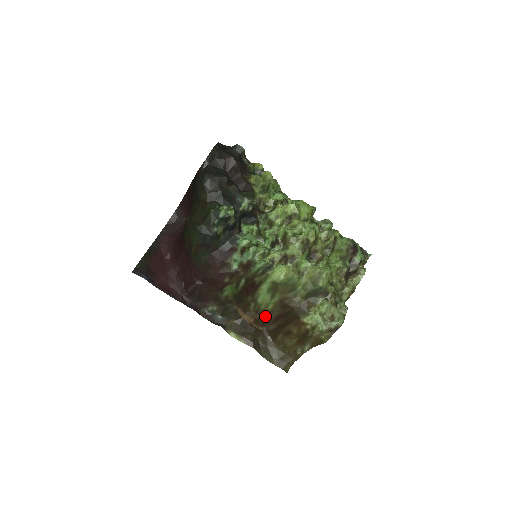
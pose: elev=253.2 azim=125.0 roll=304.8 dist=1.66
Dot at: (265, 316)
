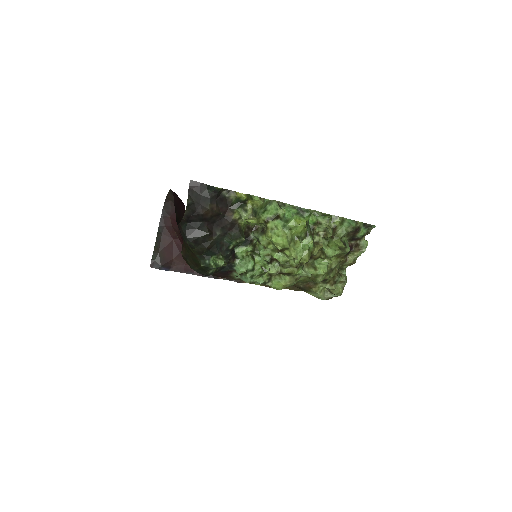
Dot at: occluded
